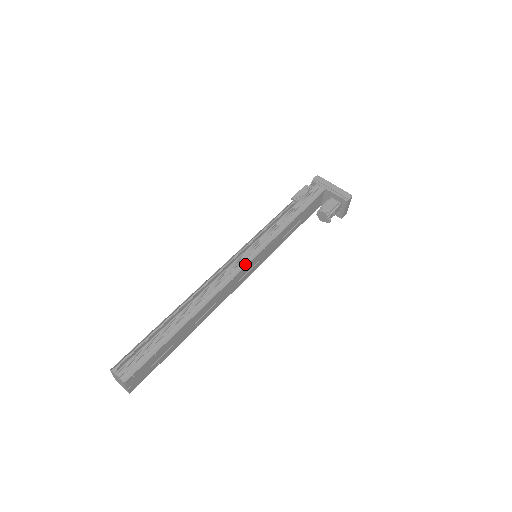
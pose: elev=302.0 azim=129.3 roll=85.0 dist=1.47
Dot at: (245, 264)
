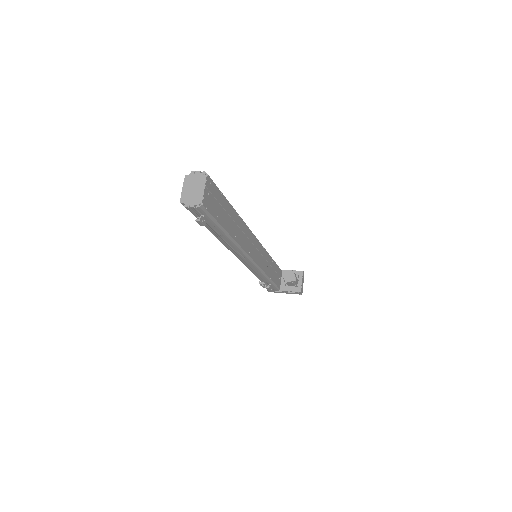
Dot at: occluded
